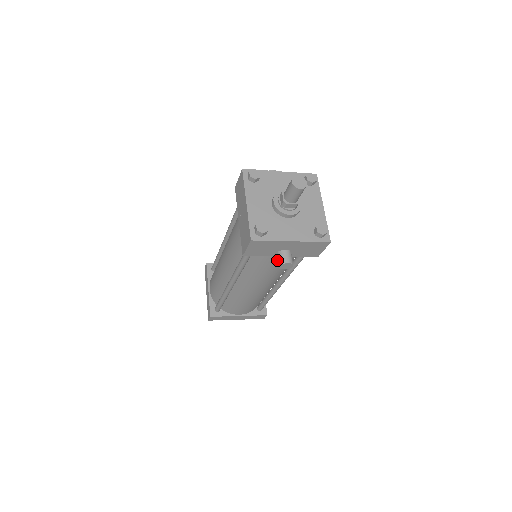
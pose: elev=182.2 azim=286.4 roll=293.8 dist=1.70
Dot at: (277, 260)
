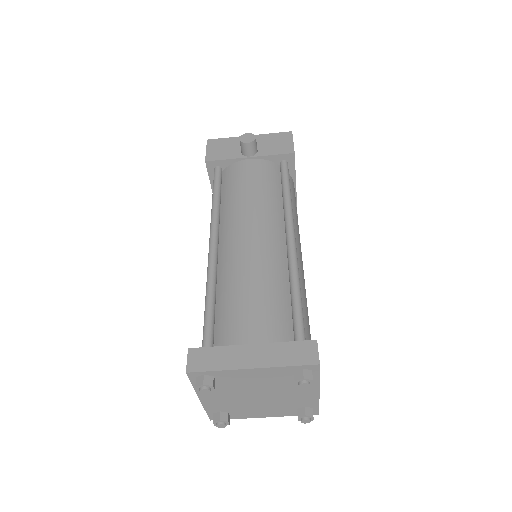
Dot at: (250, 169)
